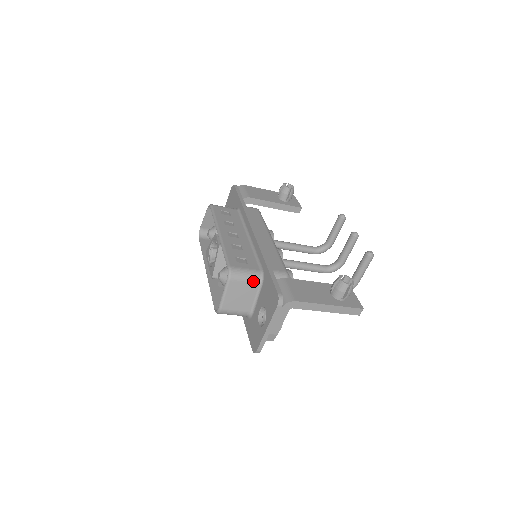
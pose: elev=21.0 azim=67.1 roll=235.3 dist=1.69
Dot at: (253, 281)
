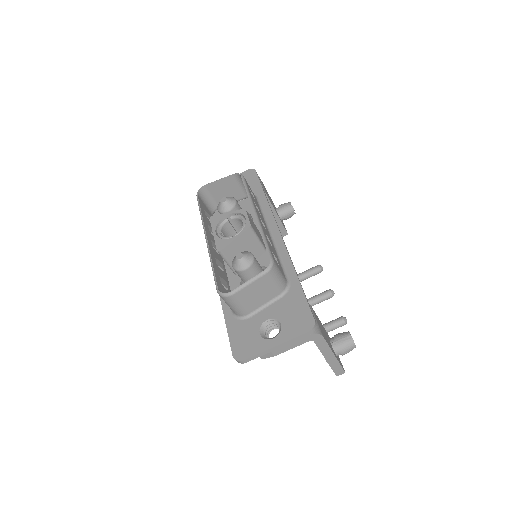
Dot at: (279, 287)
